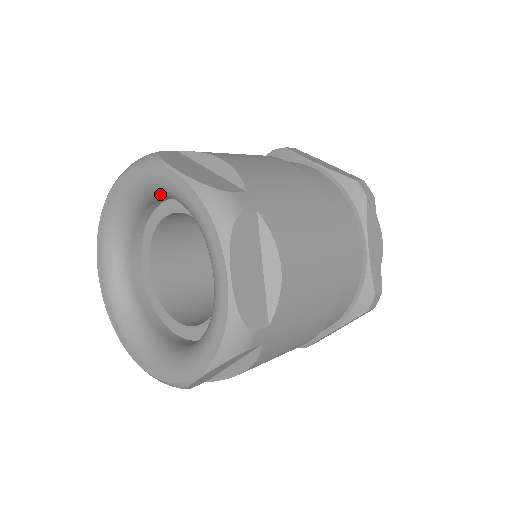
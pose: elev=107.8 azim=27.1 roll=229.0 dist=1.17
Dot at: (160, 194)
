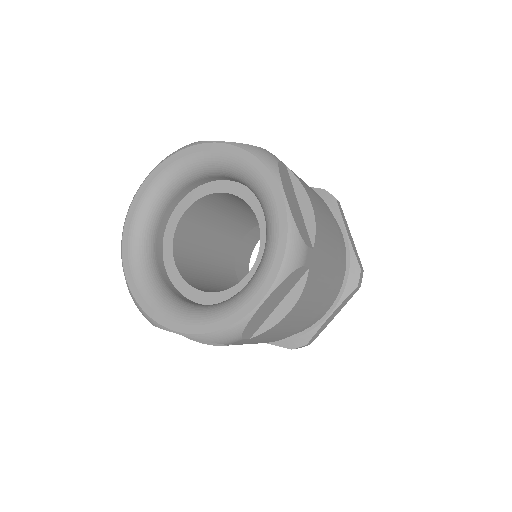
Dot at: (197, 172)
